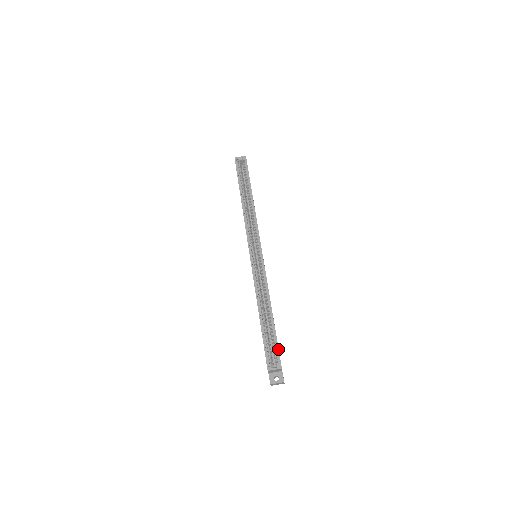
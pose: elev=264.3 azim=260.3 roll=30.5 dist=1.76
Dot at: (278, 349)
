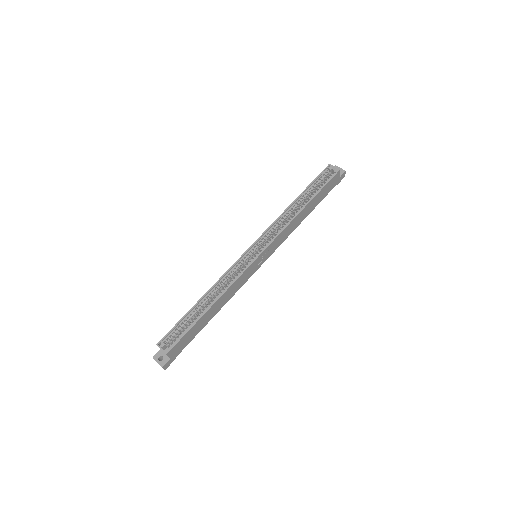
Dot at: (181, 338)
